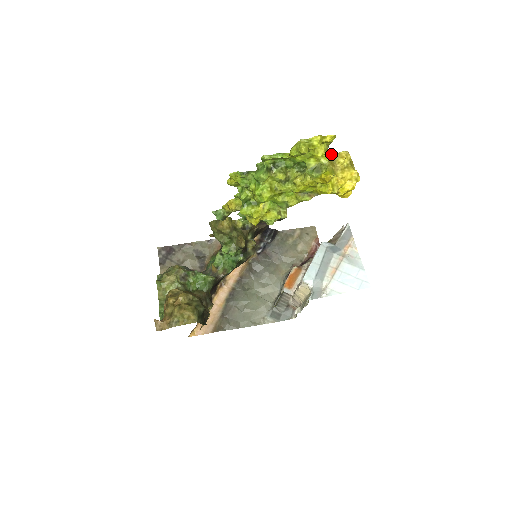
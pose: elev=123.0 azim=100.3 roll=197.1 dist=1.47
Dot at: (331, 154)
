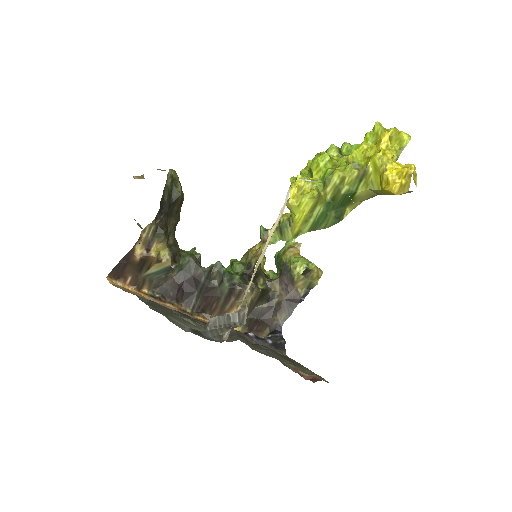
Dot at: occluded
